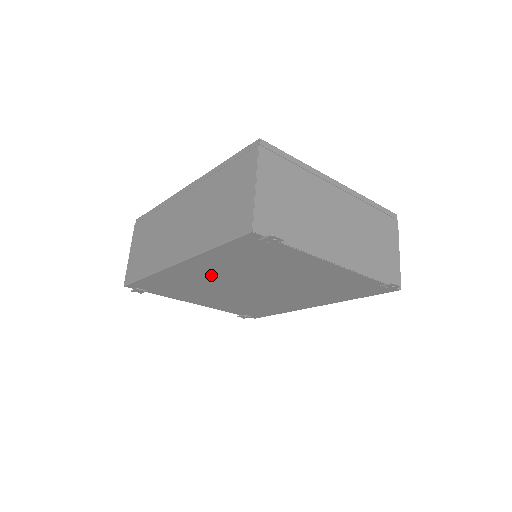
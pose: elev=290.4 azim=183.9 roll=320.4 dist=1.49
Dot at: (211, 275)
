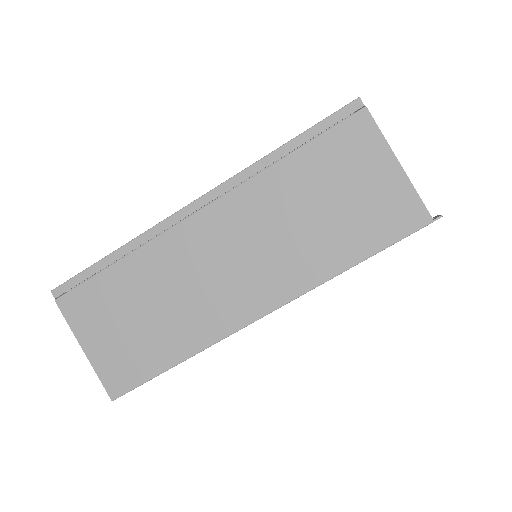
Dot at: occluded
